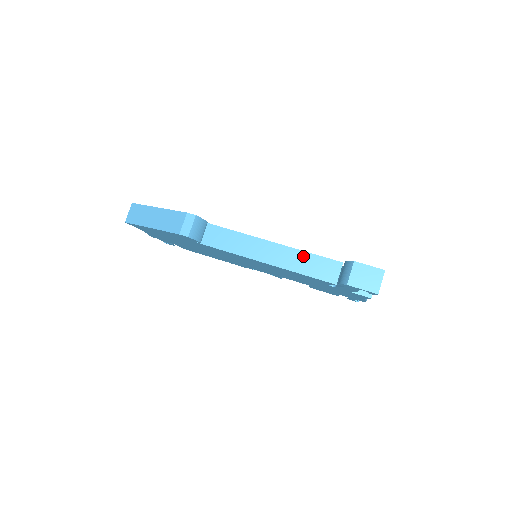
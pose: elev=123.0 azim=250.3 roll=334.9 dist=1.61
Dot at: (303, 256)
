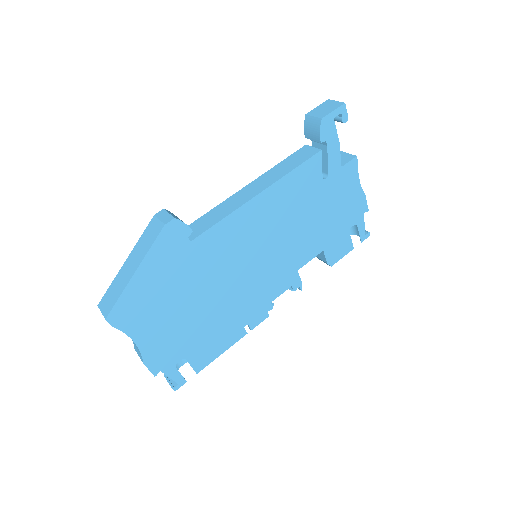
Dot at: (277, 167)
